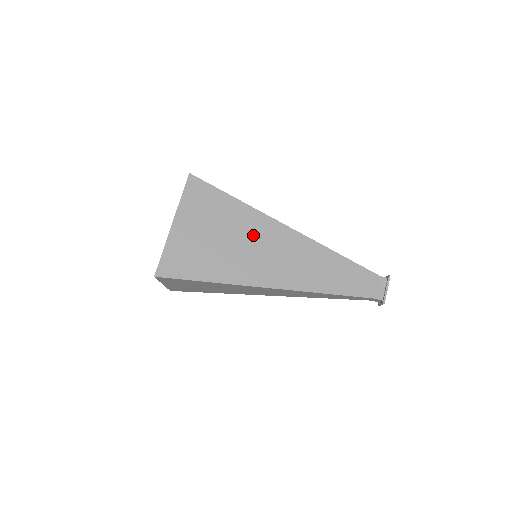
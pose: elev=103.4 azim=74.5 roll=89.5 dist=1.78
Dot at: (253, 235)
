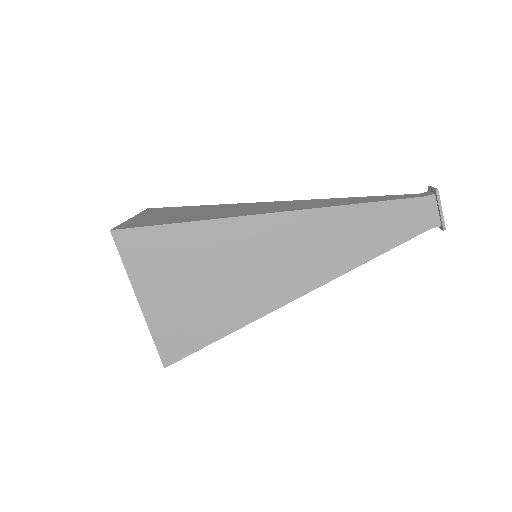
Dot at: (238, 253)
